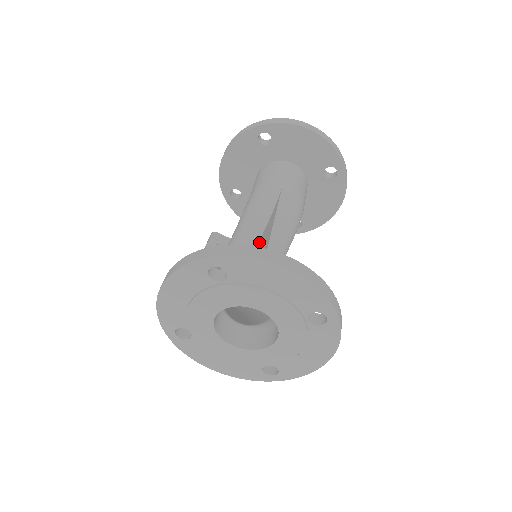
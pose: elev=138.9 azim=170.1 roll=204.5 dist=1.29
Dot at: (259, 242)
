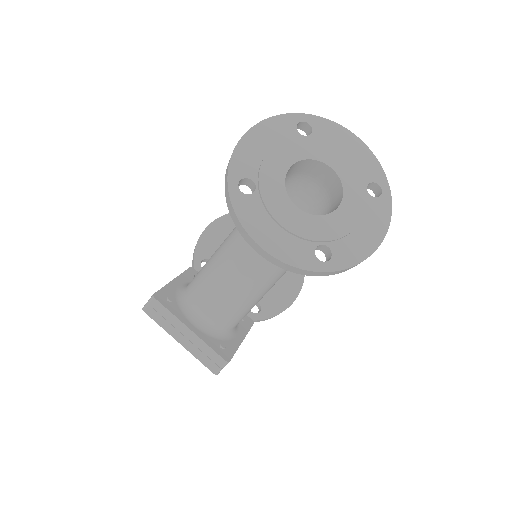
Dot at: occluded
